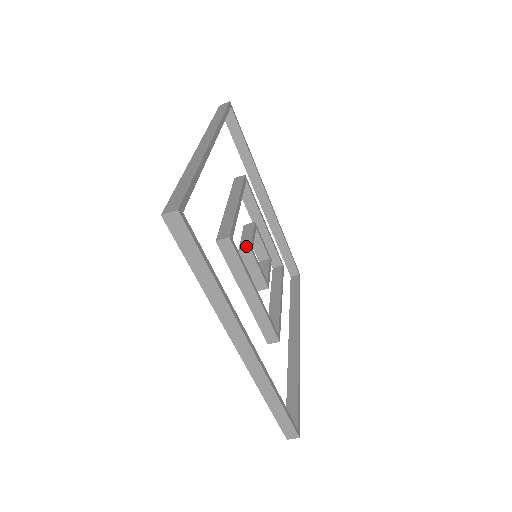
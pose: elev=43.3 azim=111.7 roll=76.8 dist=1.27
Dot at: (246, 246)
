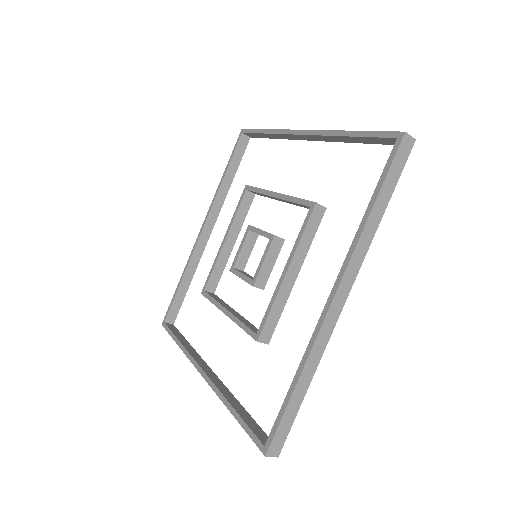
Dot at: (262, 283)
